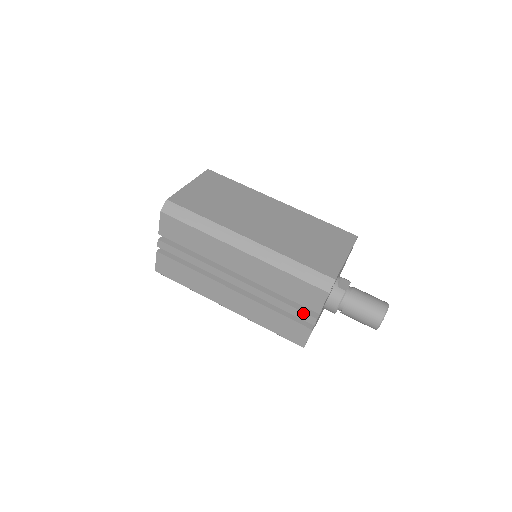
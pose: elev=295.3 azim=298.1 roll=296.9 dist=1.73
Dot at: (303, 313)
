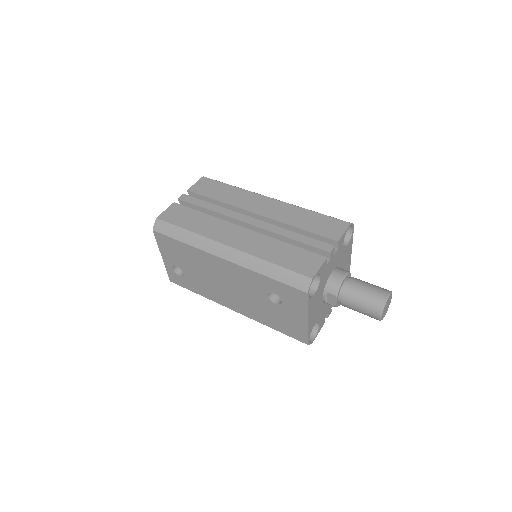
Dot at: (320, 242)
